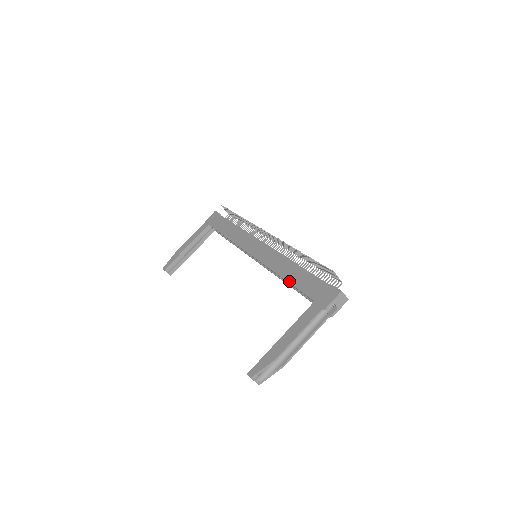
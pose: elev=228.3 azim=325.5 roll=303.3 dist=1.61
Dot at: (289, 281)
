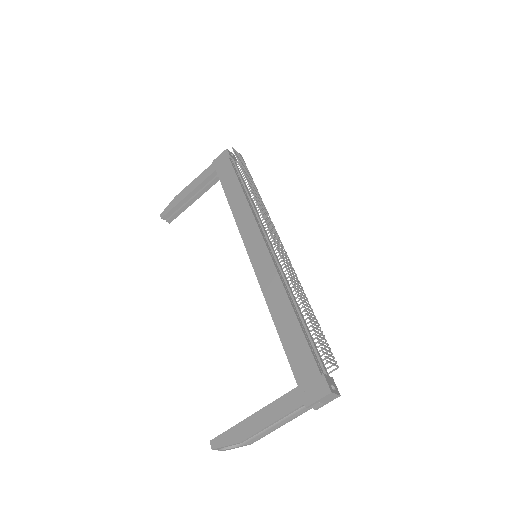
Dot at: (279, 332)
